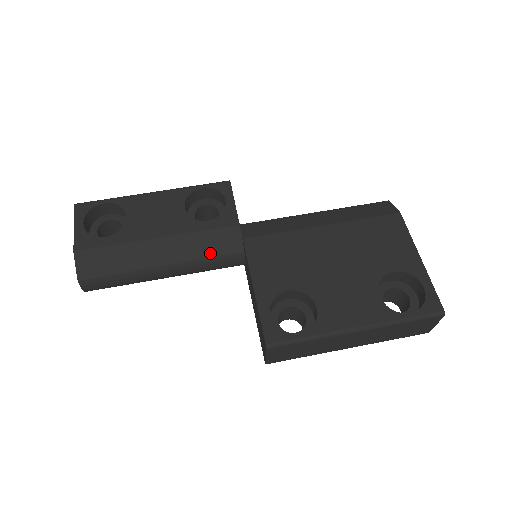
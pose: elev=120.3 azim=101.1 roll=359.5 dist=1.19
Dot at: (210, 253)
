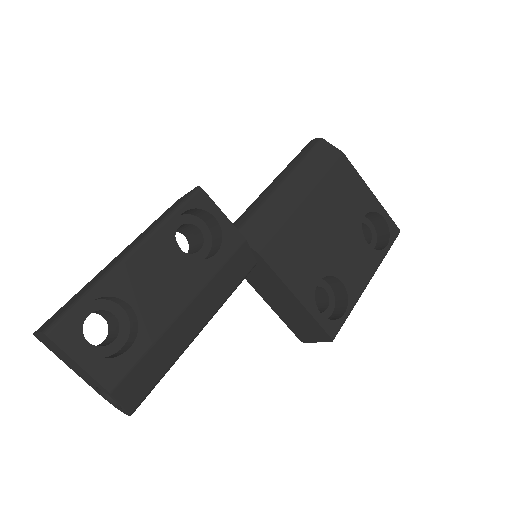
Dot at: (233, 285)
